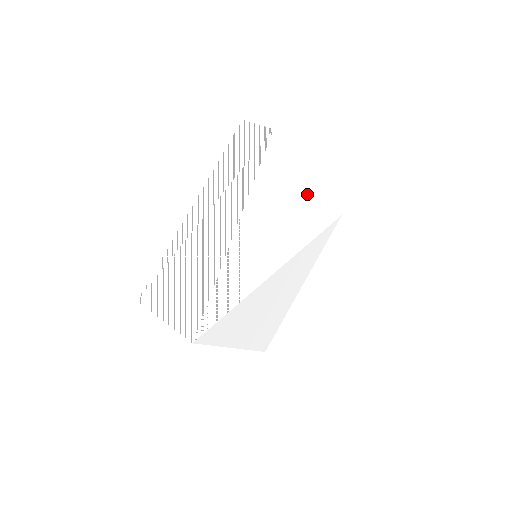
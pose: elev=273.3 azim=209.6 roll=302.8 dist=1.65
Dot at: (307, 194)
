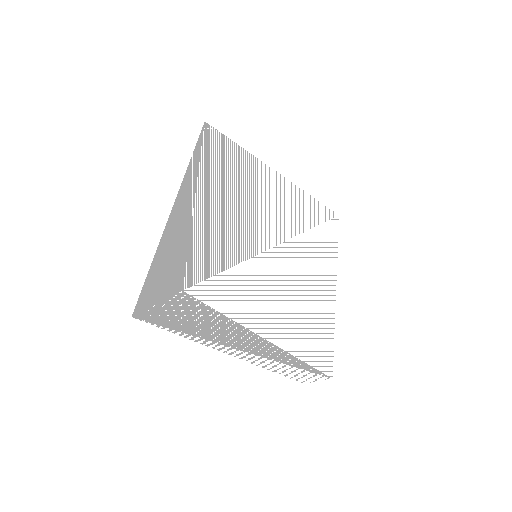
Dot at: (278, 184)
